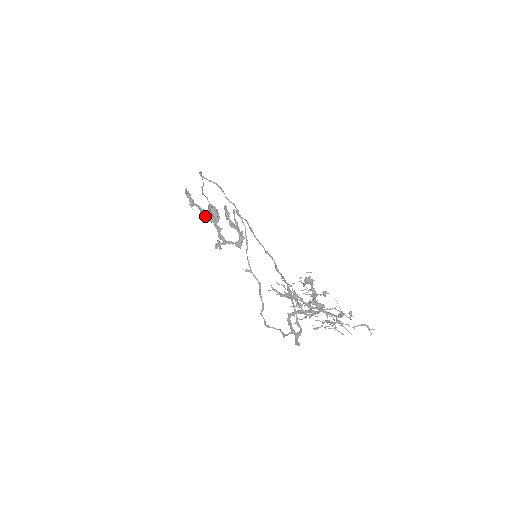
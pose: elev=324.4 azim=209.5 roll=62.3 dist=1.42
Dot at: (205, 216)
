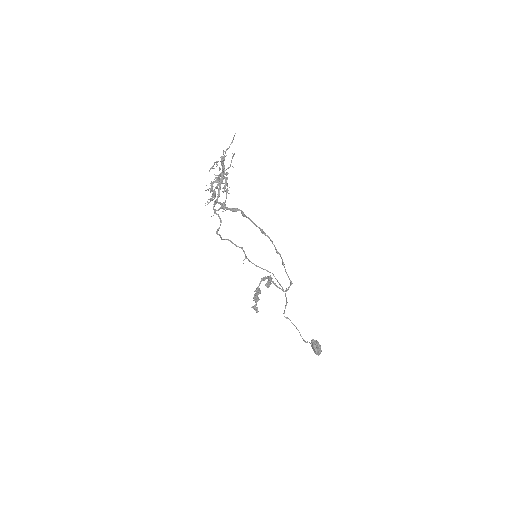
Dot at: (255, 299)
